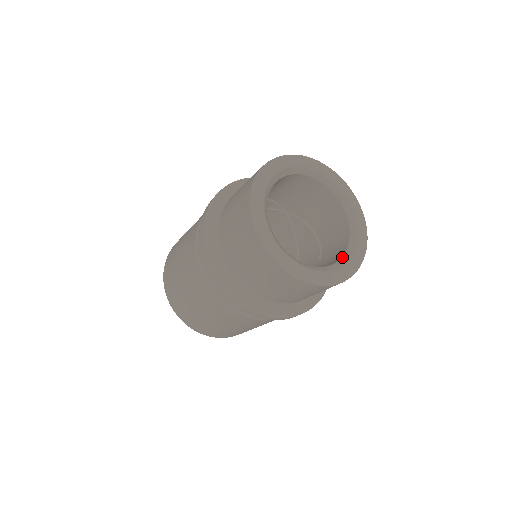
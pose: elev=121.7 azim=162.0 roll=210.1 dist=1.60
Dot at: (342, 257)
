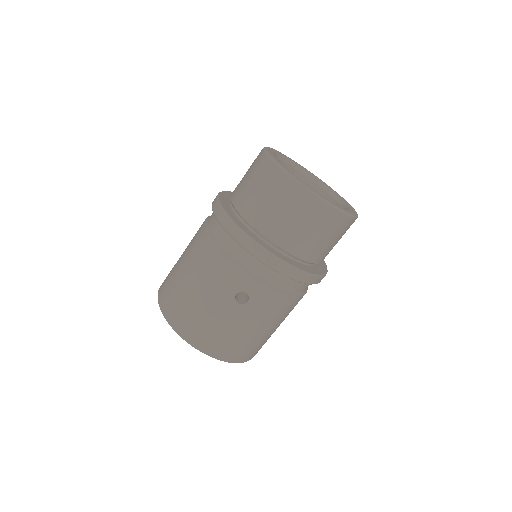
Dot at: occluded
